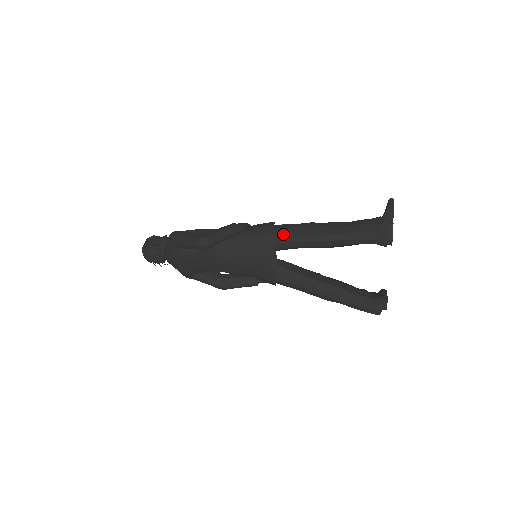
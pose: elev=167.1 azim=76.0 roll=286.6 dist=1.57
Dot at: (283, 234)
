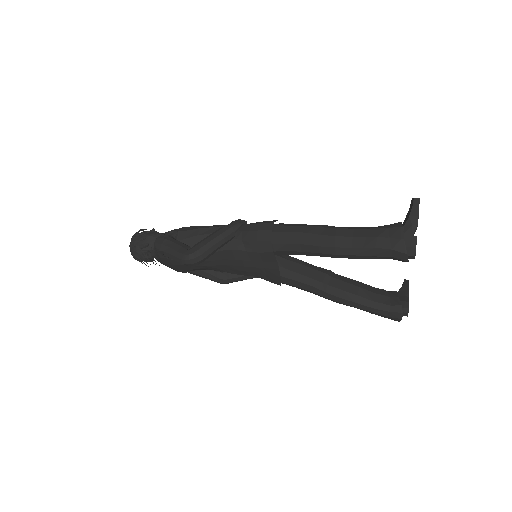
Dot at: (283, 242)
